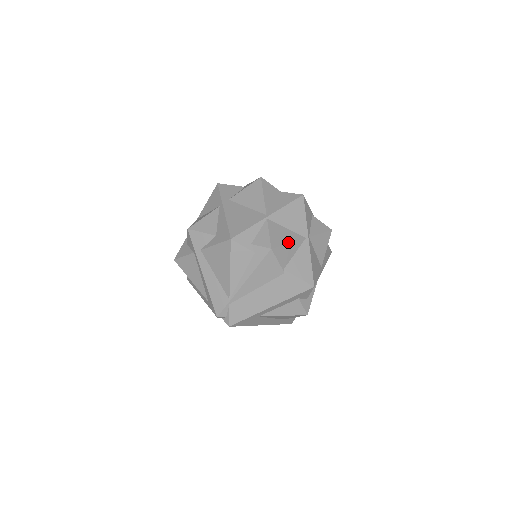
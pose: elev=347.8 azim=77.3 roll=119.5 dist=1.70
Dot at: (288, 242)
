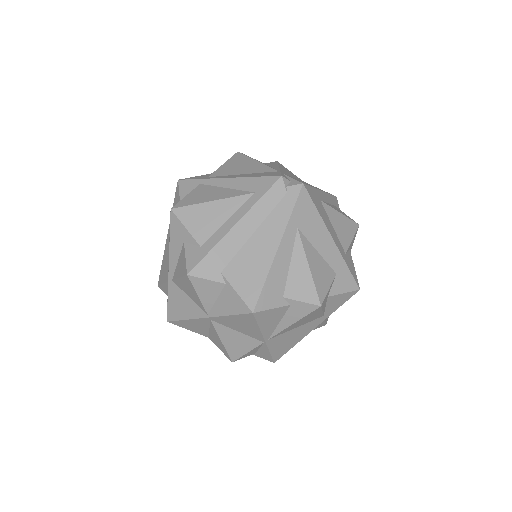
Dot at: occluded
